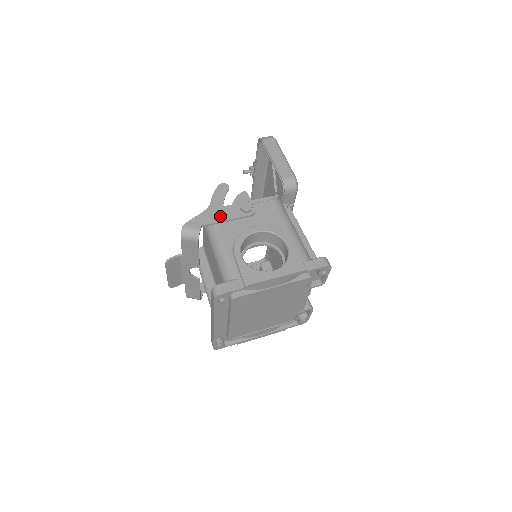
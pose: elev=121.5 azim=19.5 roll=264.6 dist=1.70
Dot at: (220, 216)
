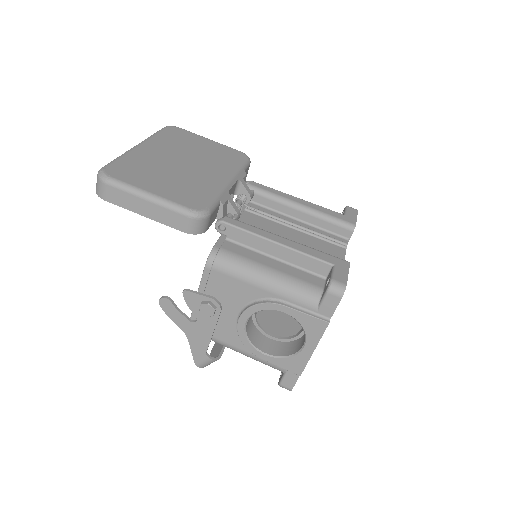
Dot at: (204, 334)
